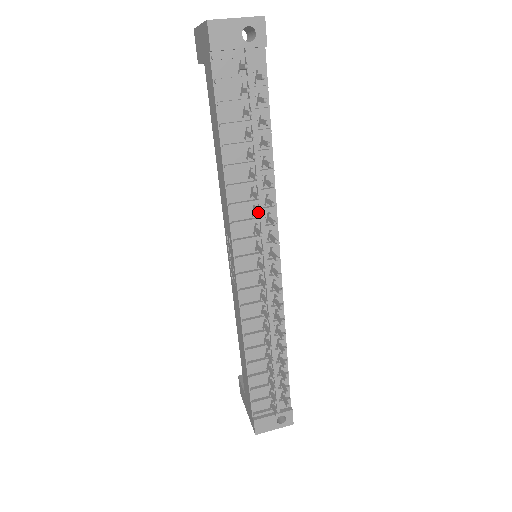
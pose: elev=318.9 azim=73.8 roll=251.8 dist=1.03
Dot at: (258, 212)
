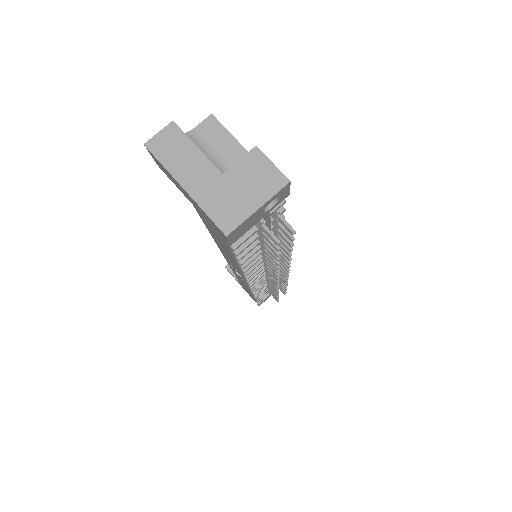
Dot at: occluded
